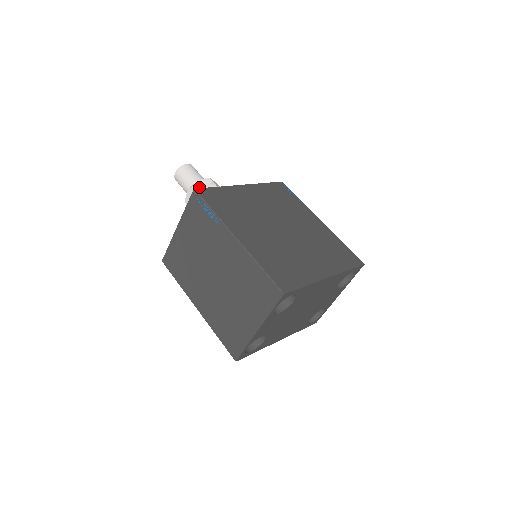
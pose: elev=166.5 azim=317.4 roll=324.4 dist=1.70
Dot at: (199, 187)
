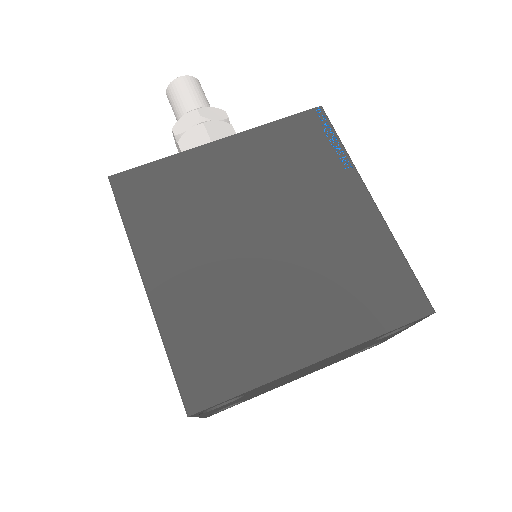
Dot at: (181, 129)
